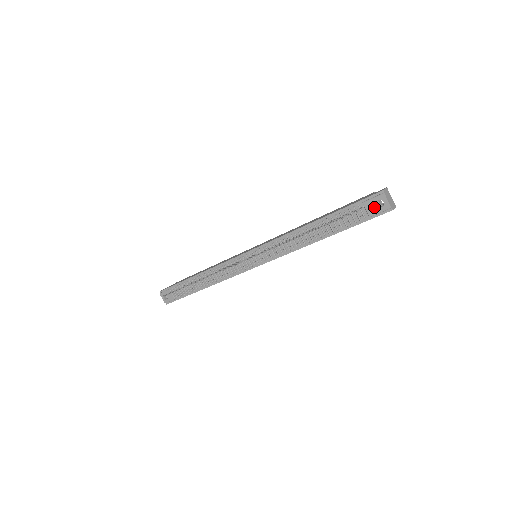
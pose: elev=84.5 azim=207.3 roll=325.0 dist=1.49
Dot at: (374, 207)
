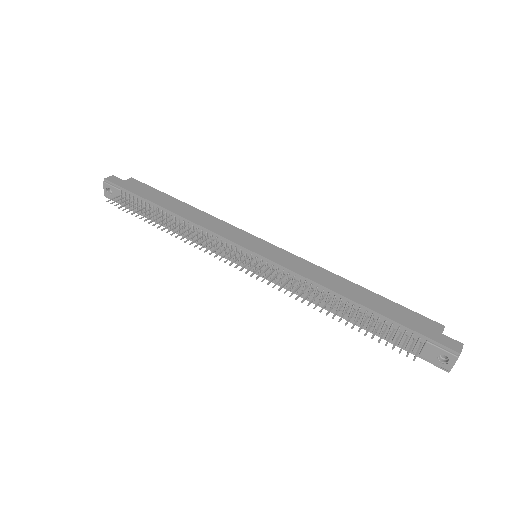
Dot at: (434, 355)
